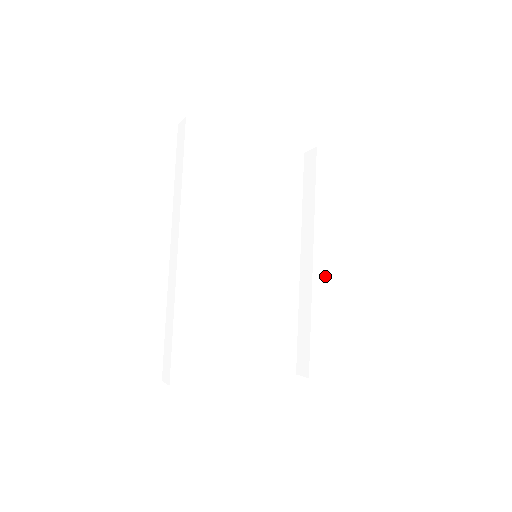
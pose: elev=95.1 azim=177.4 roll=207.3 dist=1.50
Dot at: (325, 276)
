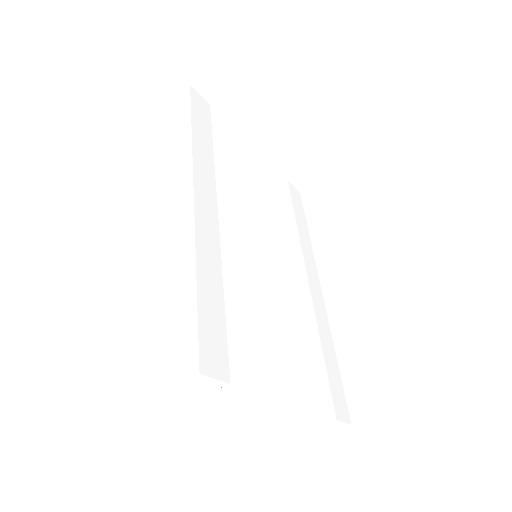
Dot at: (320, 301)
